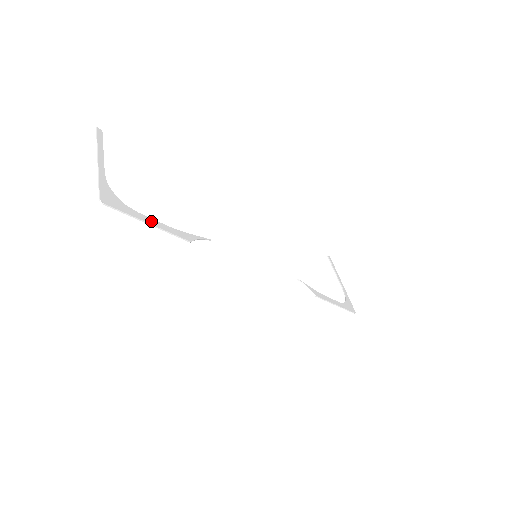
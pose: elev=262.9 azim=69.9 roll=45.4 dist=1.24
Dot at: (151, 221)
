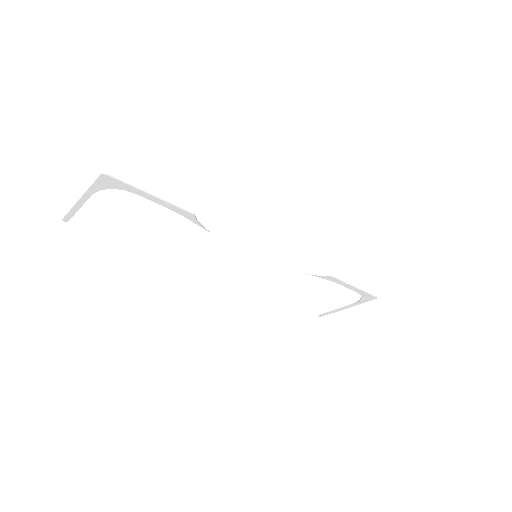
Dot at: (152, 197)
